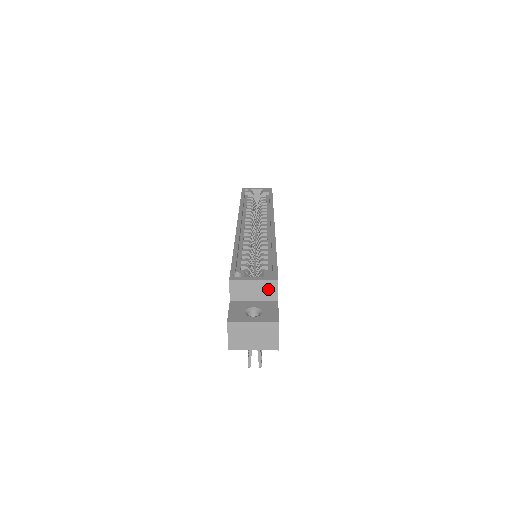
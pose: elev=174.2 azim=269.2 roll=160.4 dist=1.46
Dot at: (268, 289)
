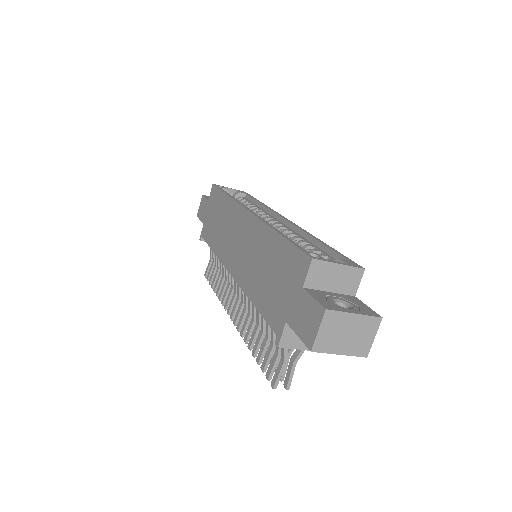
Dot at: (350, 279)
